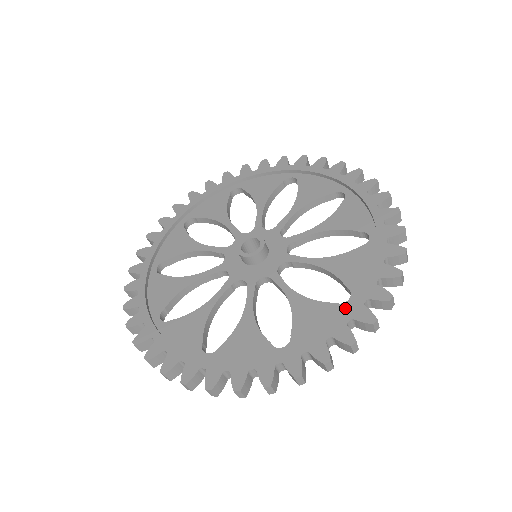
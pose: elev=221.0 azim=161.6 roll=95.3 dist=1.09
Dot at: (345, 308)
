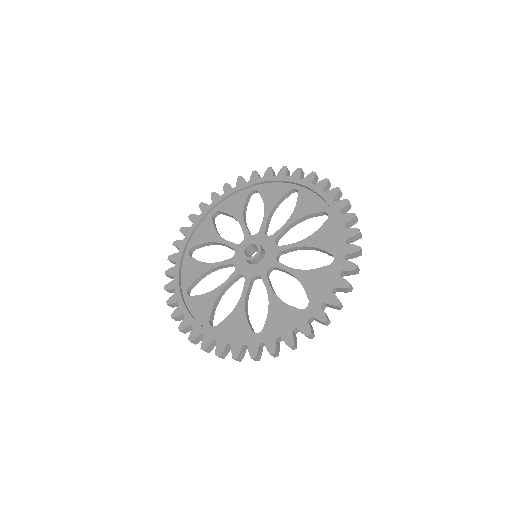
Dot at: (334, 266)
